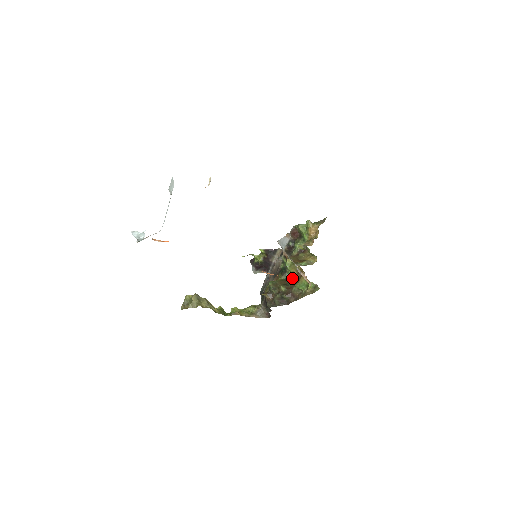
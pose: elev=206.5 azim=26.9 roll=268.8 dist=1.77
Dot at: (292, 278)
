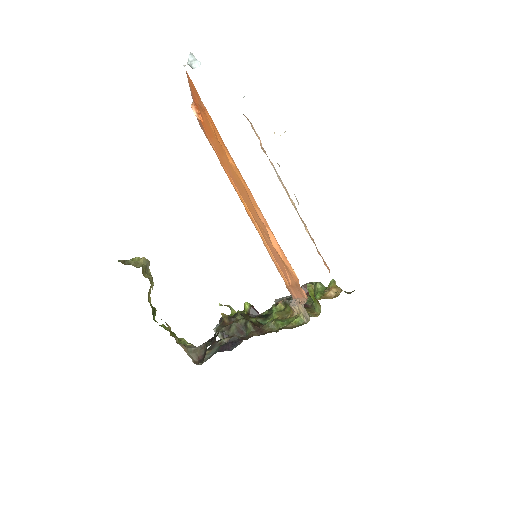
Dot at: occluded
